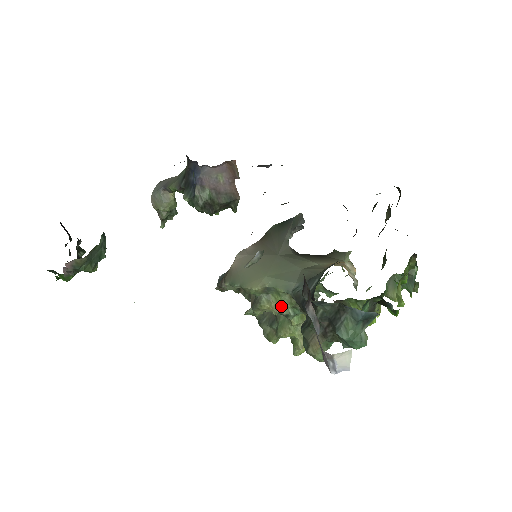
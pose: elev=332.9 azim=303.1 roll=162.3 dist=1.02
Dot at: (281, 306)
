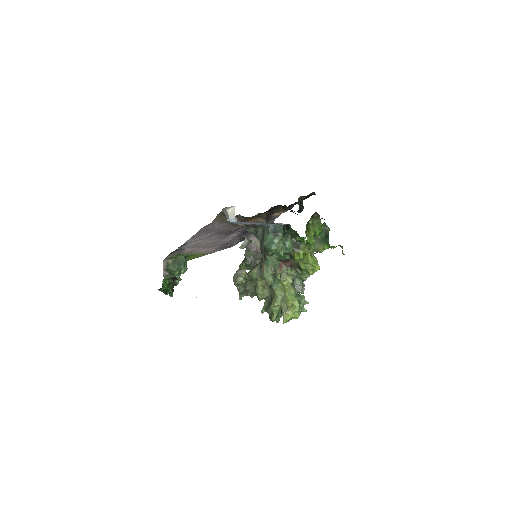
Dot at: occluded
